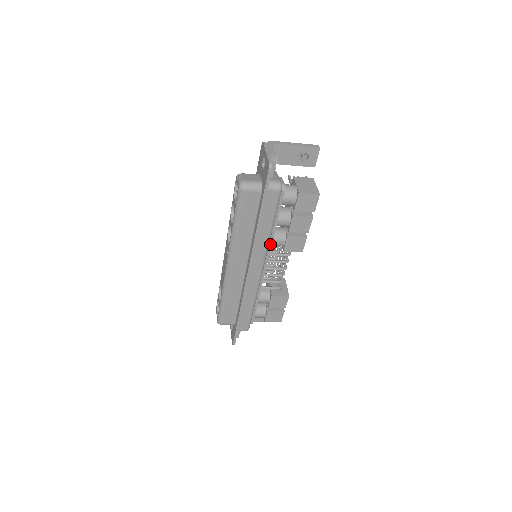
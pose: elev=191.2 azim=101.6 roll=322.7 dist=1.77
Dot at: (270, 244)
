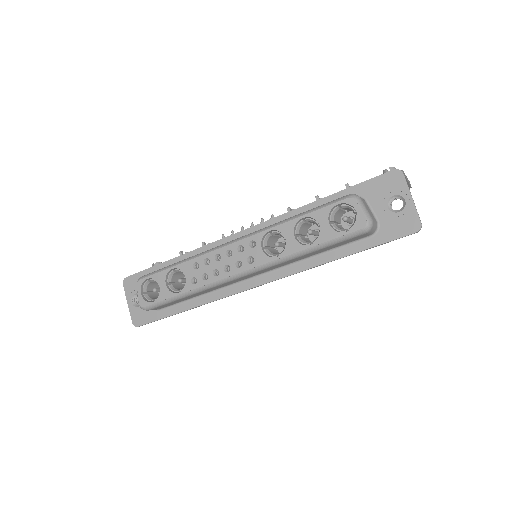
Dot at: occluded
